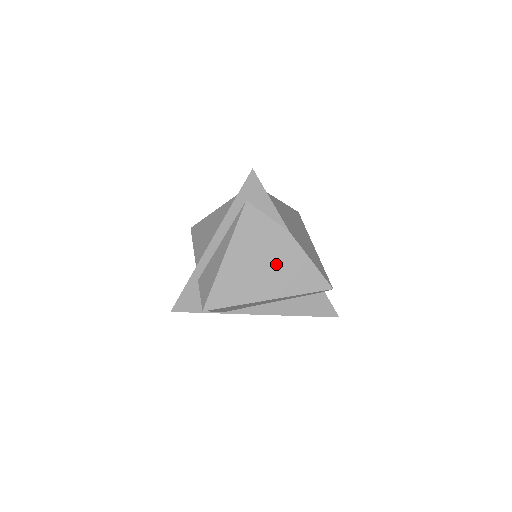
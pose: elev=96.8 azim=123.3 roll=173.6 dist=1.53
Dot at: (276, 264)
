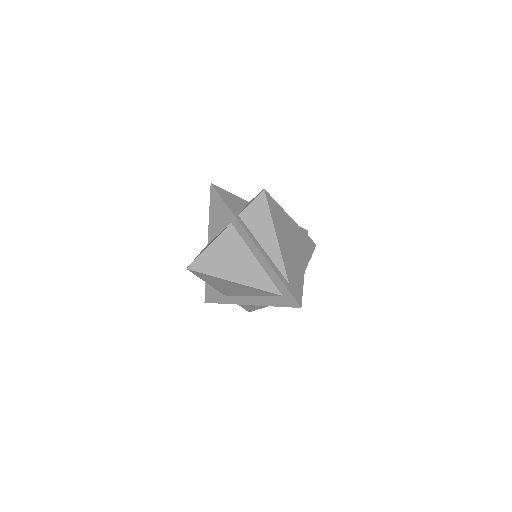
Dot at: occluded
